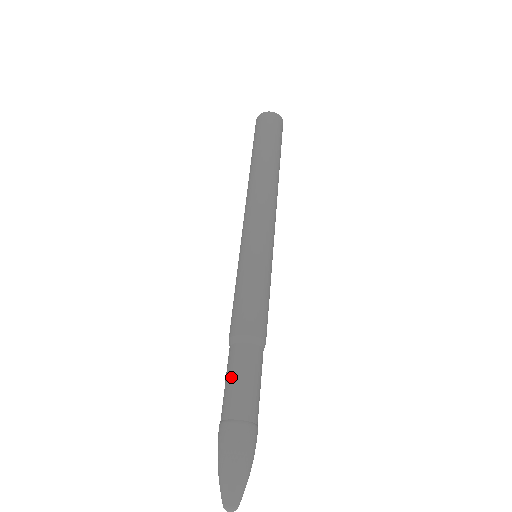
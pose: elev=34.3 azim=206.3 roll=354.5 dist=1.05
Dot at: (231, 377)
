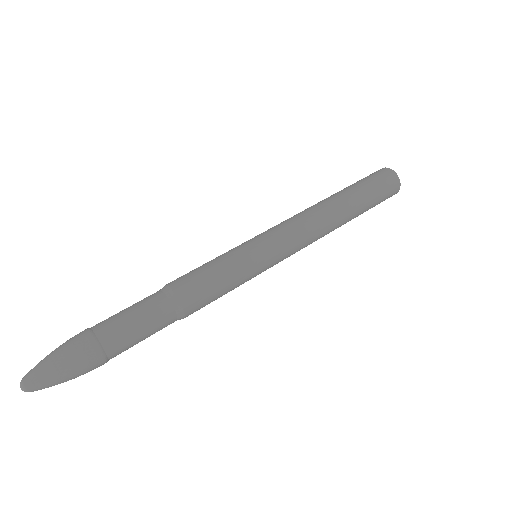
Dot at: (128, 307)
